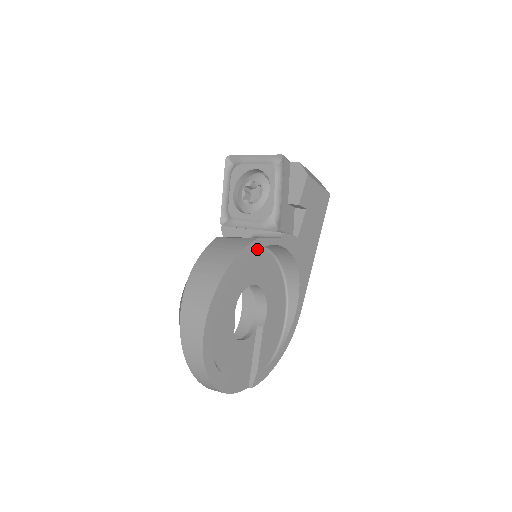
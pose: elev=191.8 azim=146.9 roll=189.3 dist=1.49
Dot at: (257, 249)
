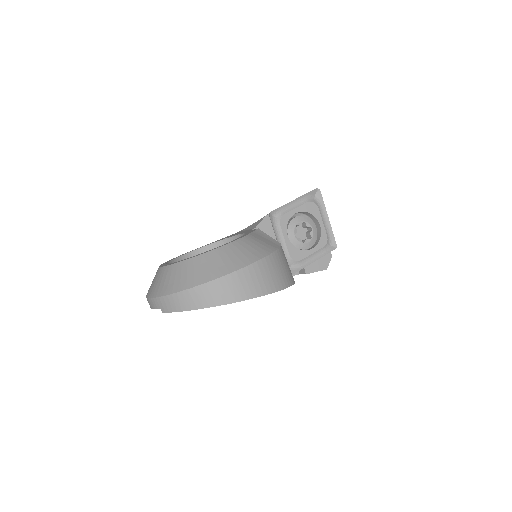
Dot at: occluded
